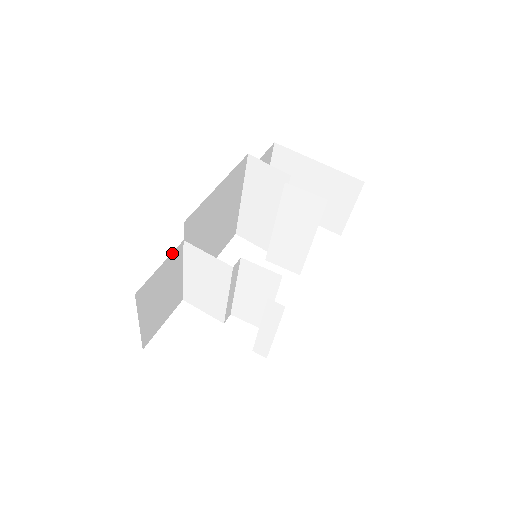
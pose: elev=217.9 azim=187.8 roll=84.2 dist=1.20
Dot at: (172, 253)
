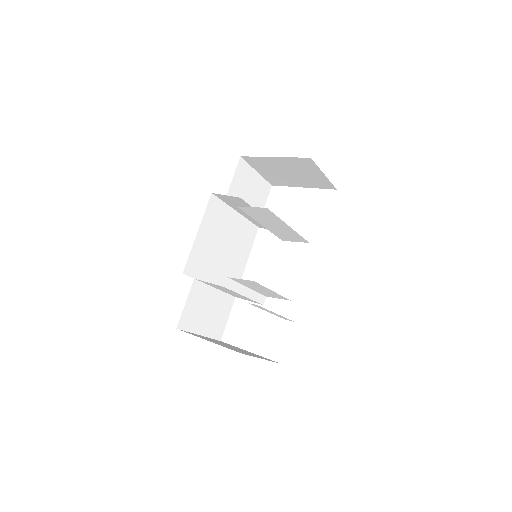
Dot at: (190, 291)
